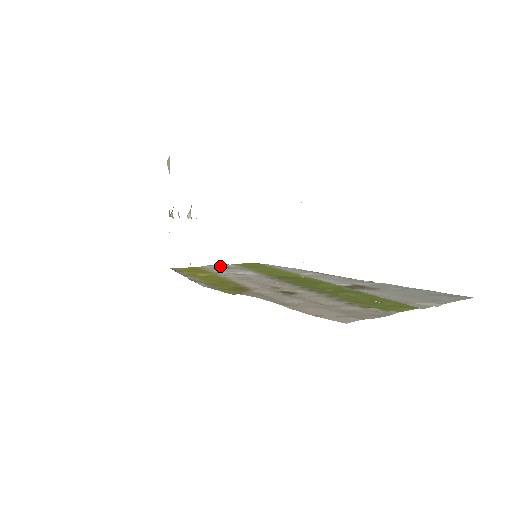
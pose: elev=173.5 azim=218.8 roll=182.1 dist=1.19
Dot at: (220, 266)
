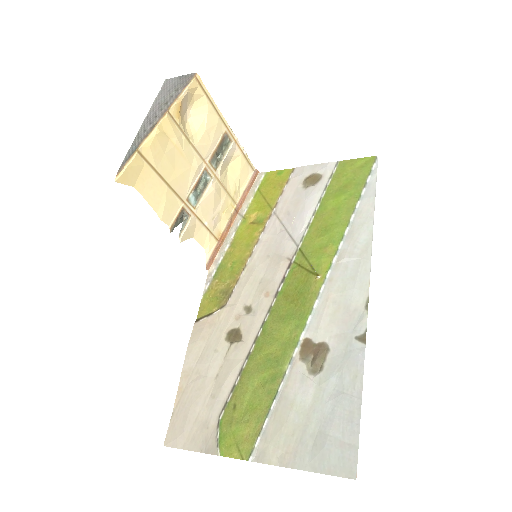
Dot at: (306, 180)
